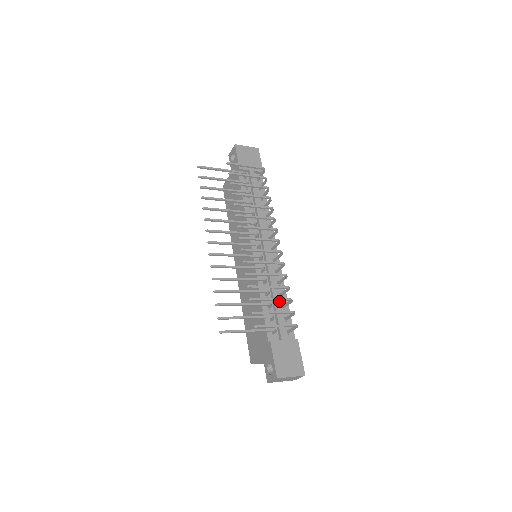
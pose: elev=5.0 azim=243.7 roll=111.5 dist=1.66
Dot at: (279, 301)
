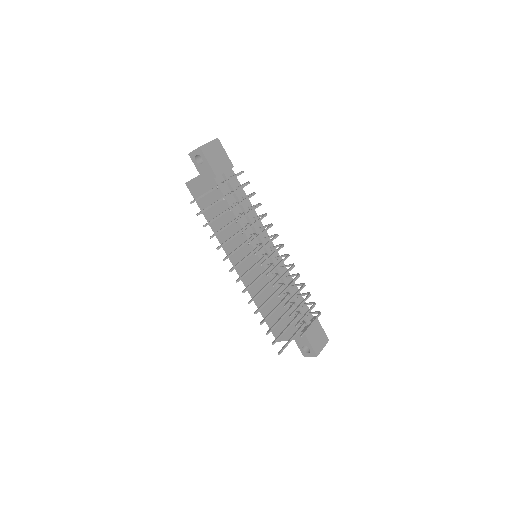
Dot at: (293, 292)
